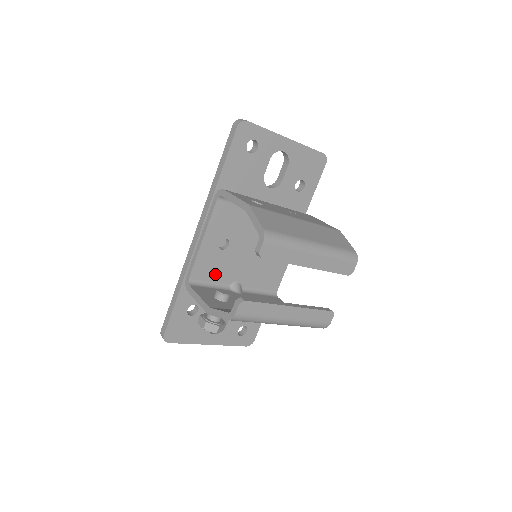
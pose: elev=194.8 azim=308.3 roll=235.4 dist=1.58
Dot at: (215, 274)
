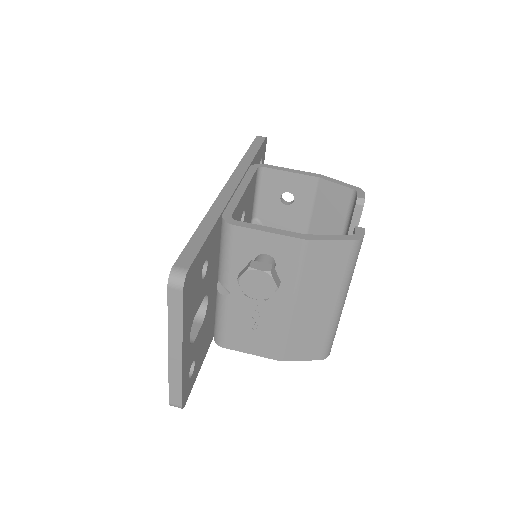
Dot at: occluded
